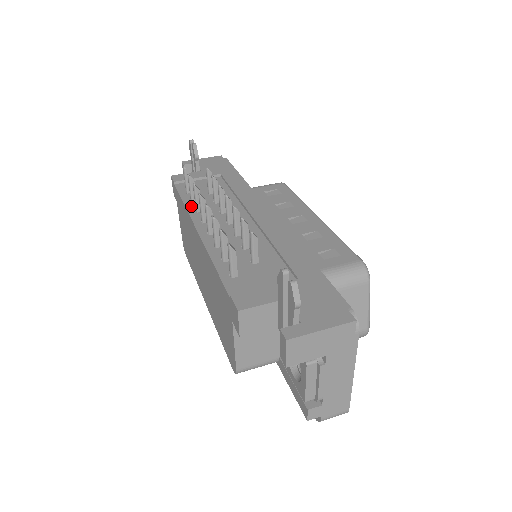
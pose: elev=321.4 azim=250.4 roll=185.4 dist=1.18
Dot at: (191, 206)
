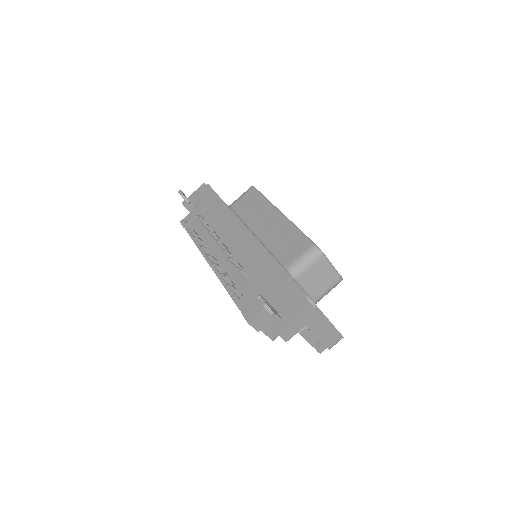
Dot at: occluded
